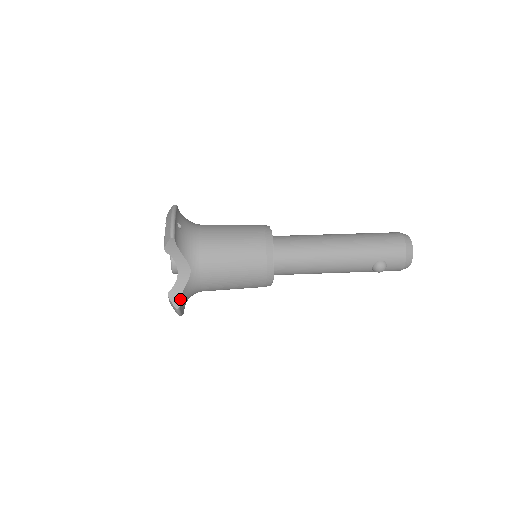
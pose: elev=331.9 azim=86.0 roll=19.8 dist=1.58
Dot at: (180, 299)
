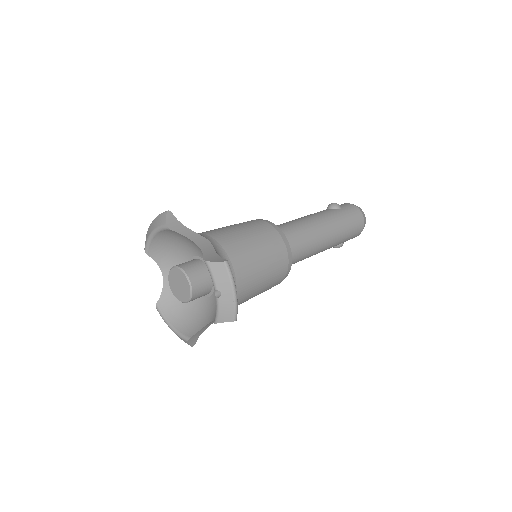
Dot at: occluded
